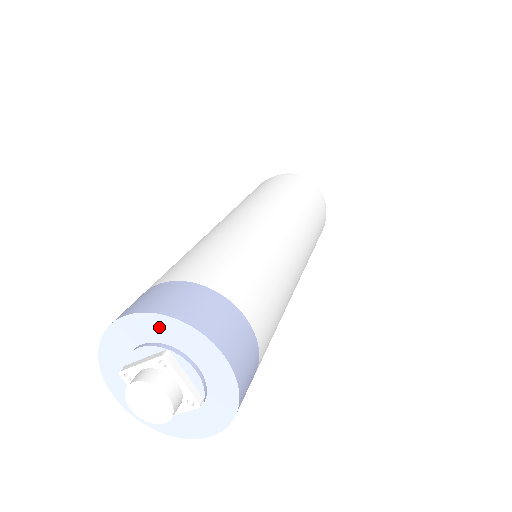
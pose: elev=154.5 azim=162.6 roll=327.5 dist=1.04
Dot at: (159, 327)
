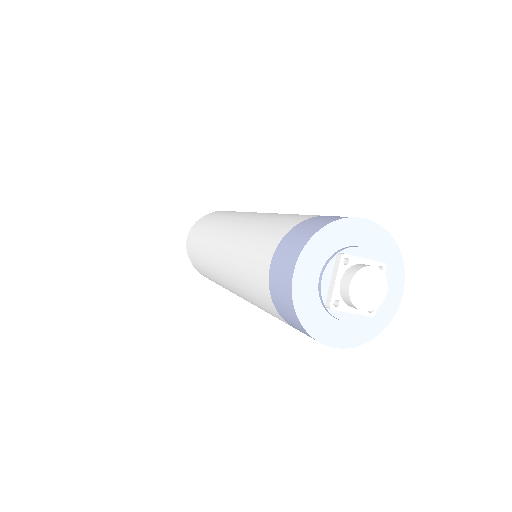
Dot at: (384, 245)
